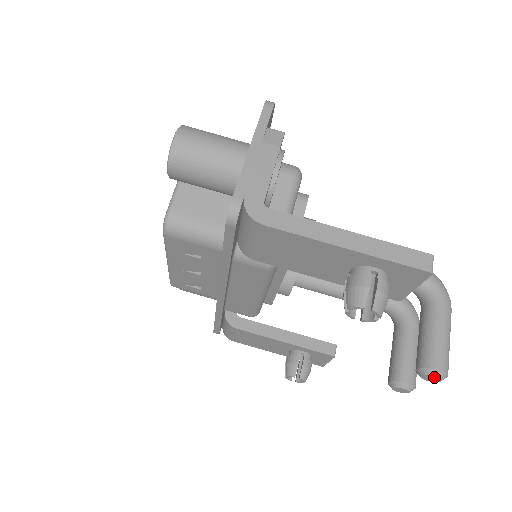
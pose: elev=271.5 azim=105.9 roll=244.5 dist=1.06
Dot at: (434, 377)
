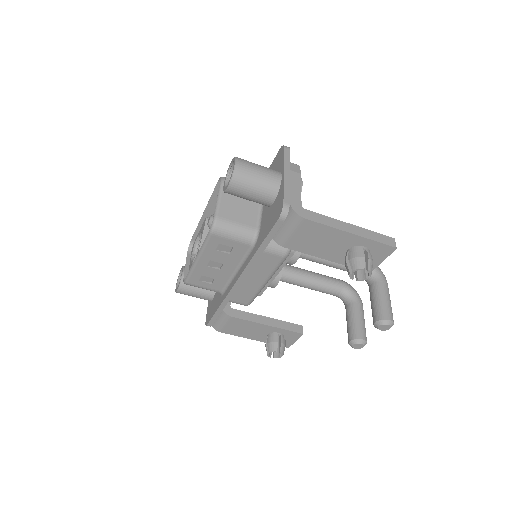
Dot at: (387, 325)
